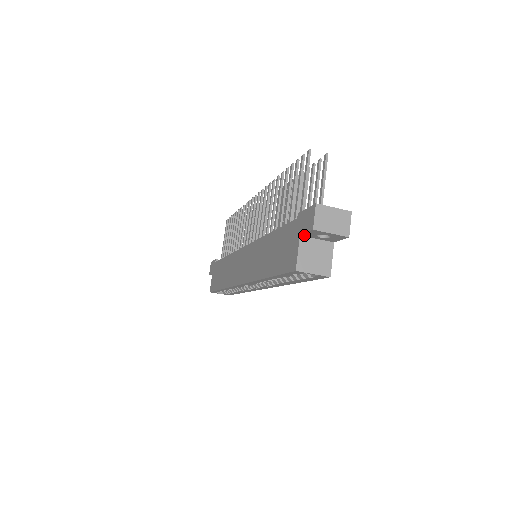
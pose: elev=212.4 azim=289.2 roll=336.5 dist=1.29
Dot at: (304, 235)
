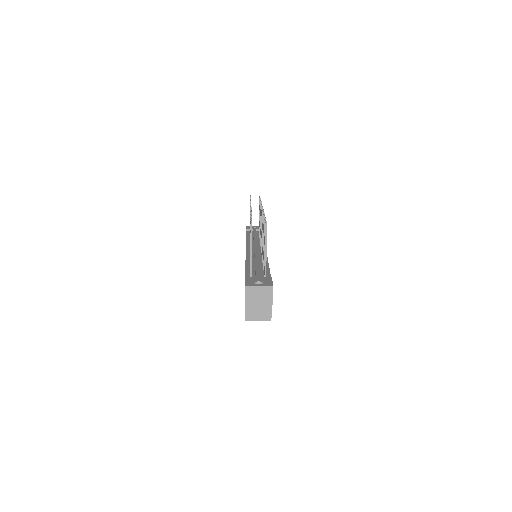
Dot at: occluded
